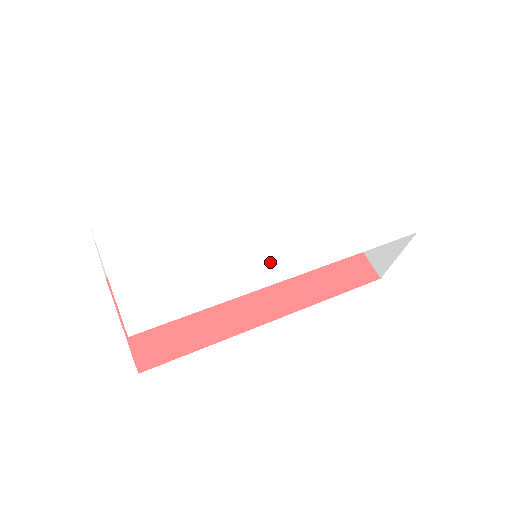
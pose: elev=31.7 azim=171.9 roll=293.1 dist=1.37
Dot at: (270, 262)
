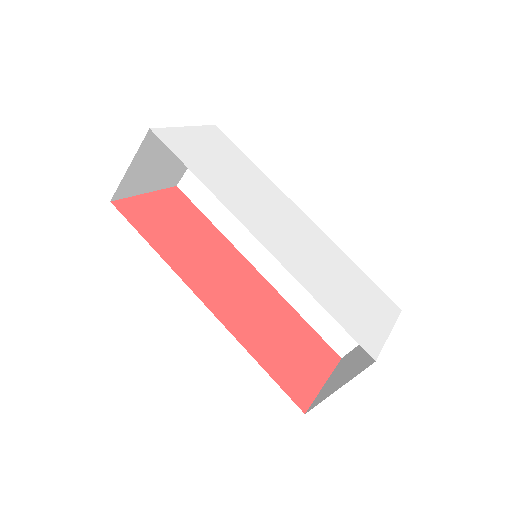
Dot at: (260, 225)
